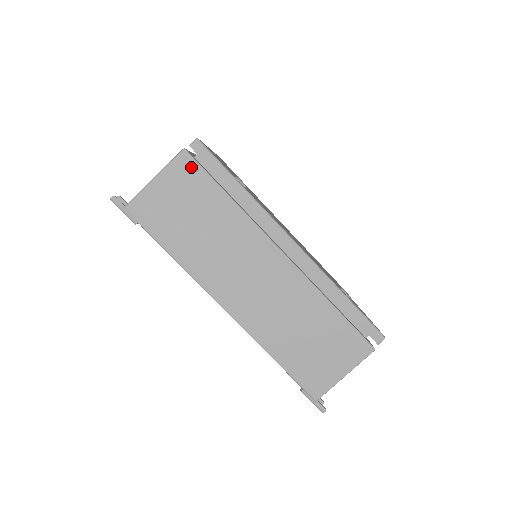
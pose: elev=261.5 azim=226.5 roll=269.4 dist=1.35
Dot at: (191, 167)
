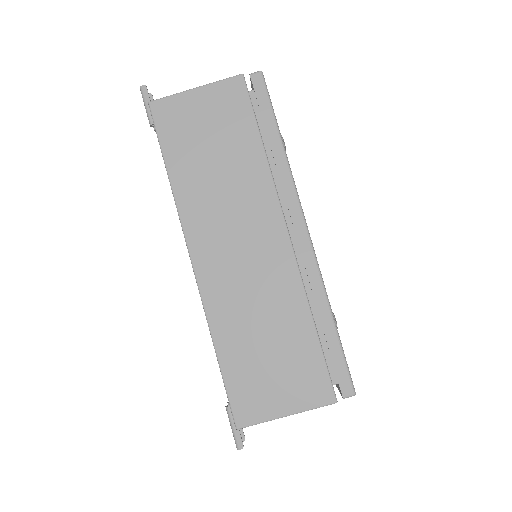
Dot at: (240, 95)
